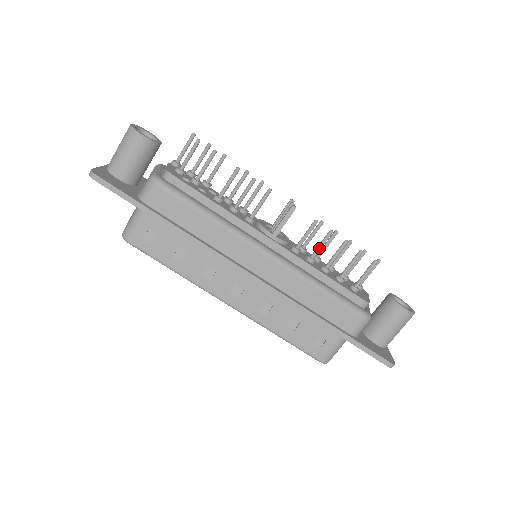
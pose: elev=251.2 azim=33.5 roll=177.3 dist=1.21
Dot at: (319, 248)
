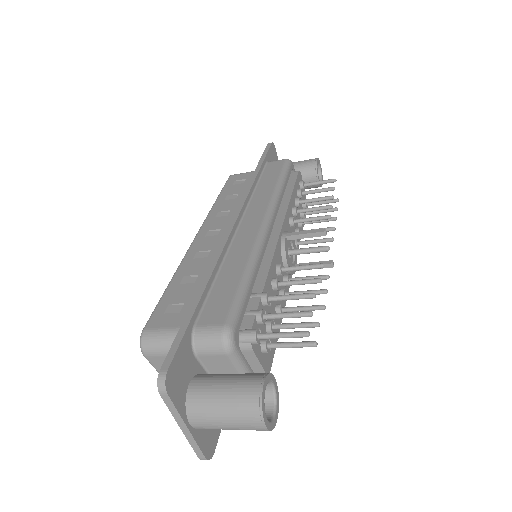
Dot at: occluded
